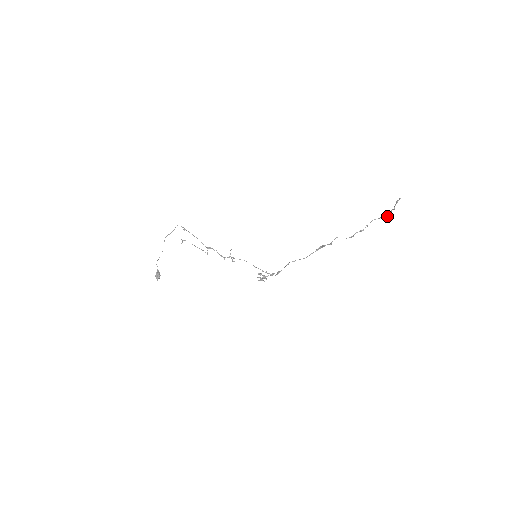
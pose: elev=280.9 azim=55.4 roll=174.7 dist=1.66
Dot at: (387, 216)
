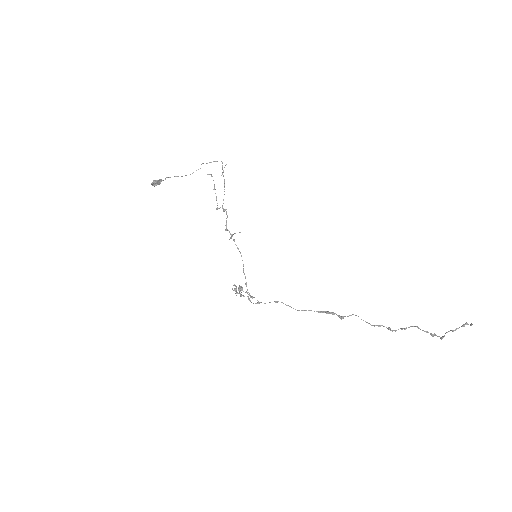
Dot at: occluded
